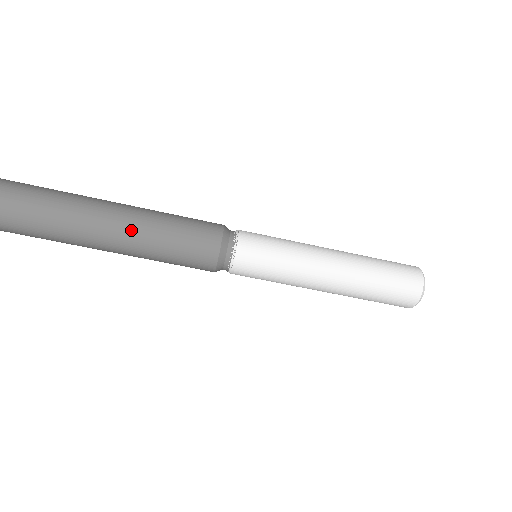
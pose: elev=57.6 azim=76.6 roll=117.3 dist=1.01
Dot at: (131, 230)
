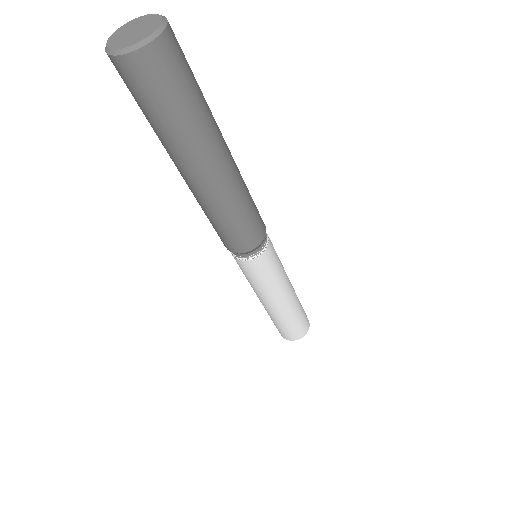
Dot at: (202, 198)
